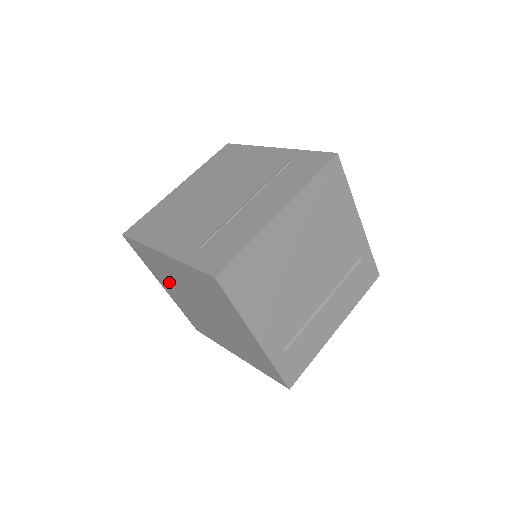
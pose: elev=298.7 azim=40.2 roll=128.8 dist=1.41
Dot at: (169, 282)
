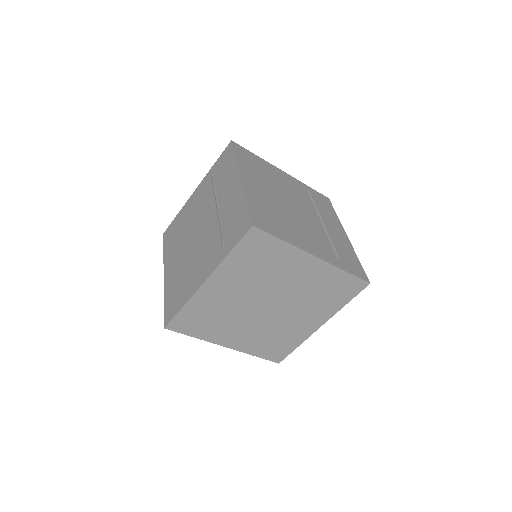
Dot at: (227, 323)
